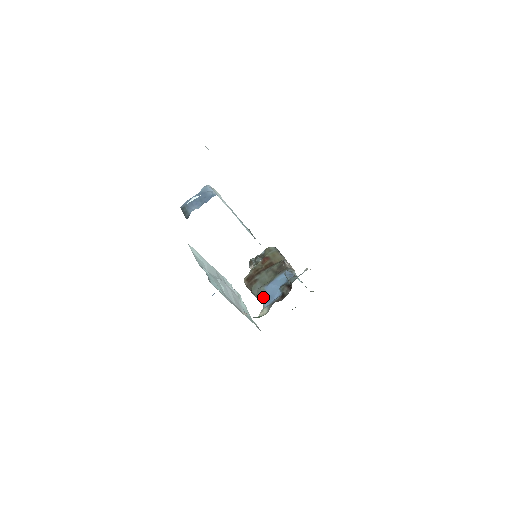
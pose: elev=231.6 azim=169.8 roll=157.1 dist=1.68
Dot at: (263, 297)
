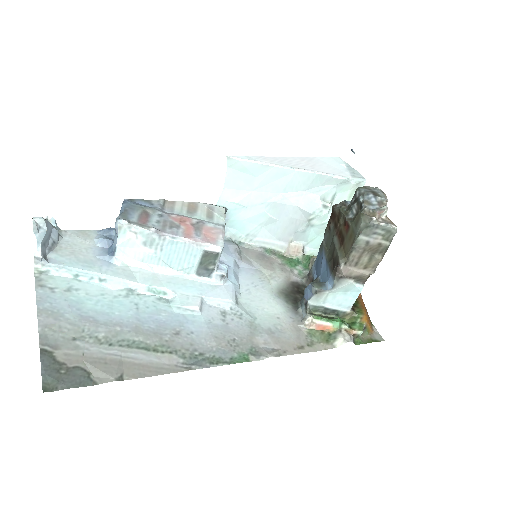
Dot at: (318, 254)
